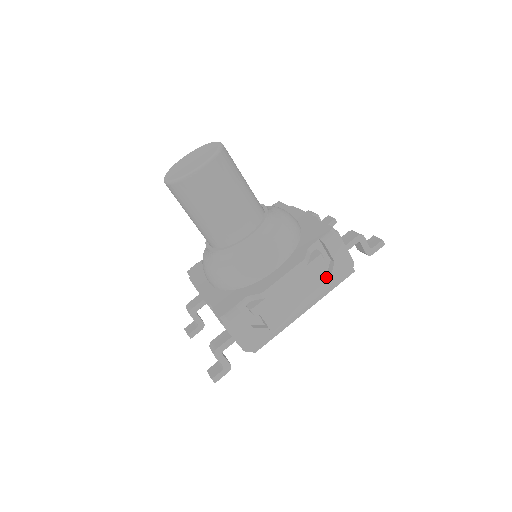
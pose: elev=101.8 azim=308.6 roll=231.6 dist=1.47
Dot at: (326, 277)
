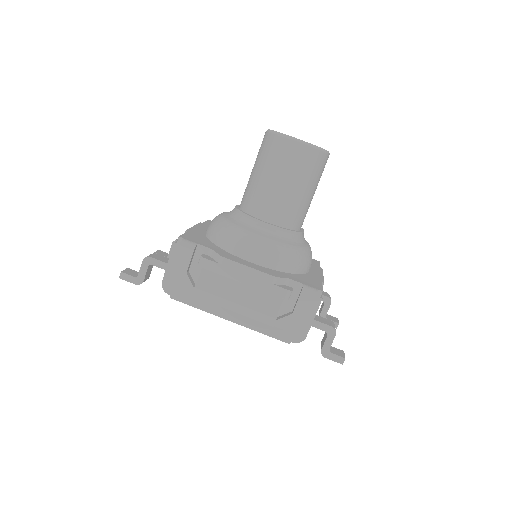
Dot at: (273, 313)
